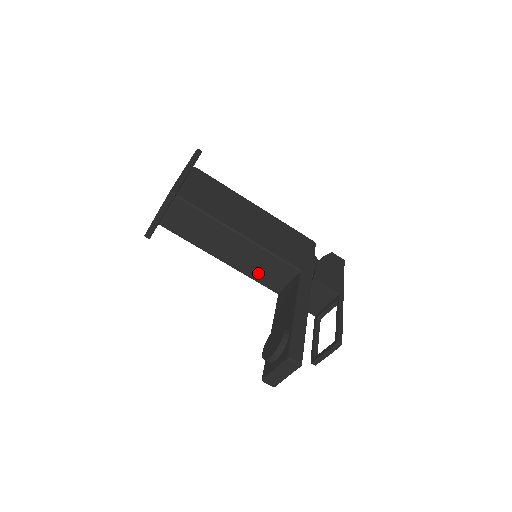
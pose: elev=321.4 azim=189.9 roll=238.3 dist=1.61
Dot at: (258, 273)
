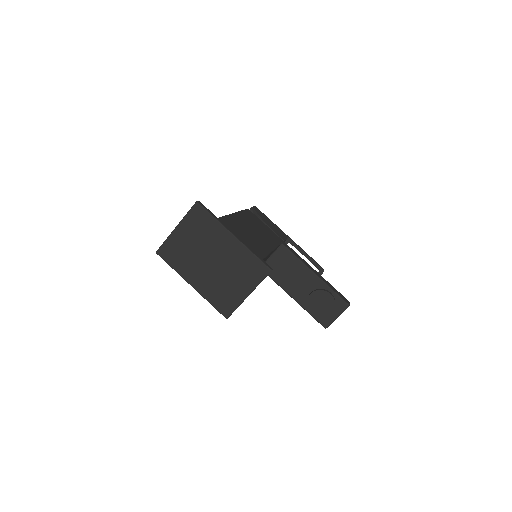
Dot at: occluded
